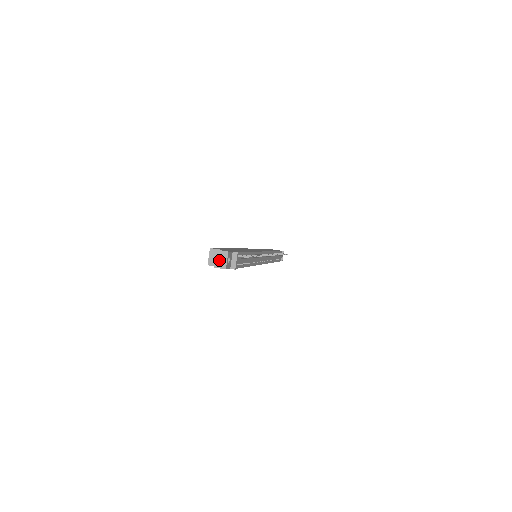
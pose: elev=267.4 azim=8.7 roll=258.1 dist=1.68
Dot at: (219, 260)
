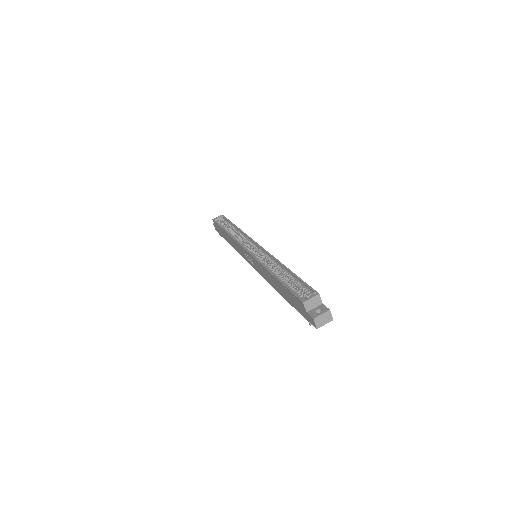
Dot at: (322, 318)
